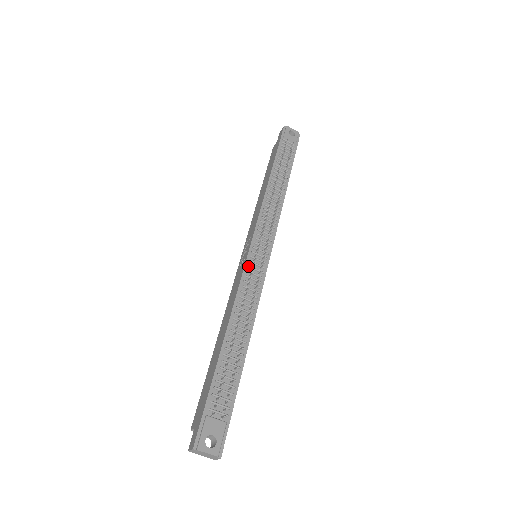
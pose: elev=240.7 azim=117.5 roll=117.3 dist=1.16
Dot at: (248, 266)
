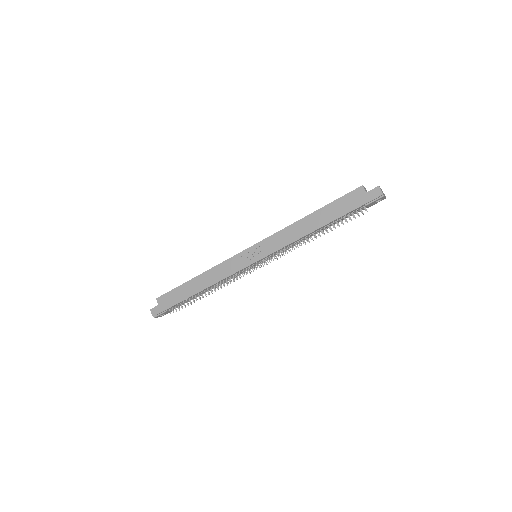
Dot at: (243, 271)
